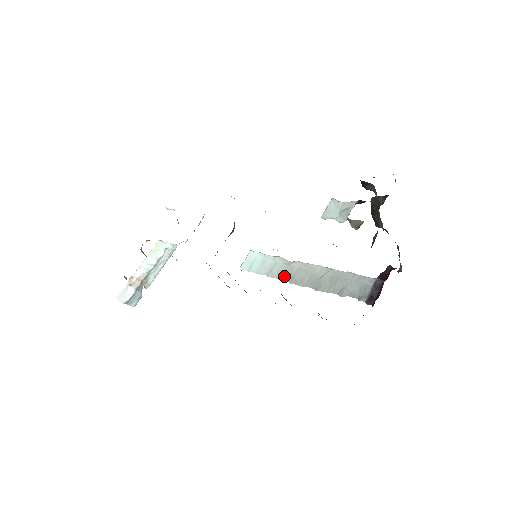
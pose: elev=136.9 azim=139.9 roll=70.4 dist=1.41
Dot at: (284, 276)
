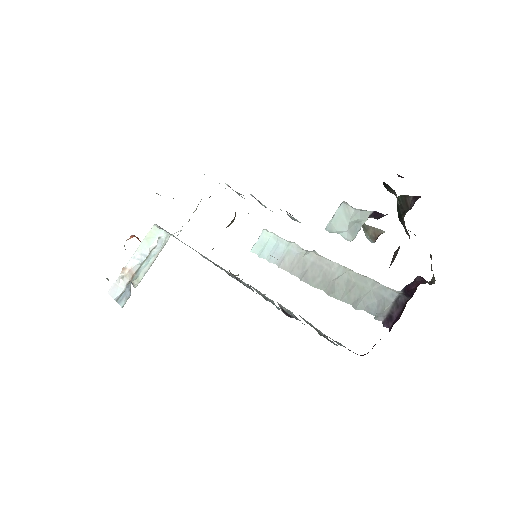
Dot at: (296, 270)
